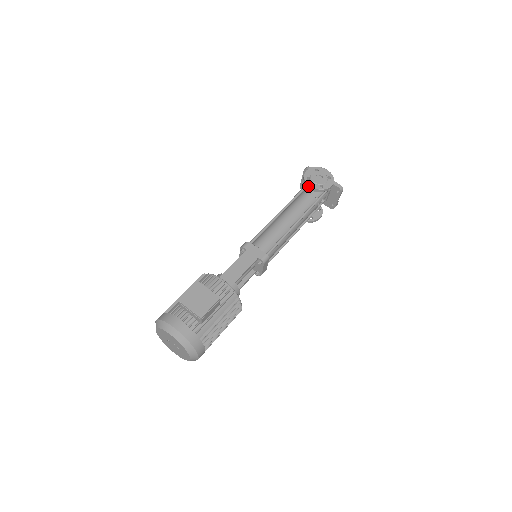
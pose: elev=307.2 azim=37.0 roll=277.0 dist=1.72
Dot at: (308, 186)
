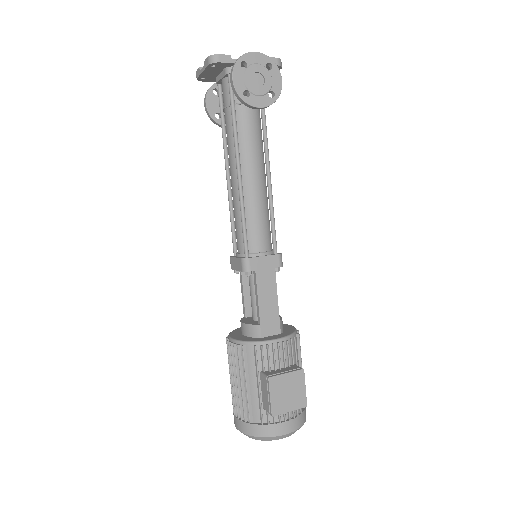
Dot at: (254, 108)
